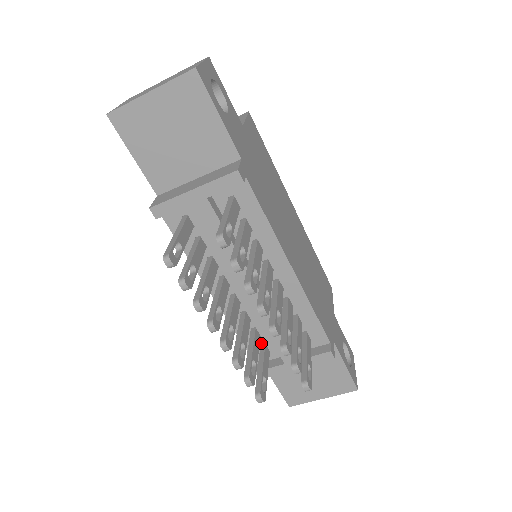
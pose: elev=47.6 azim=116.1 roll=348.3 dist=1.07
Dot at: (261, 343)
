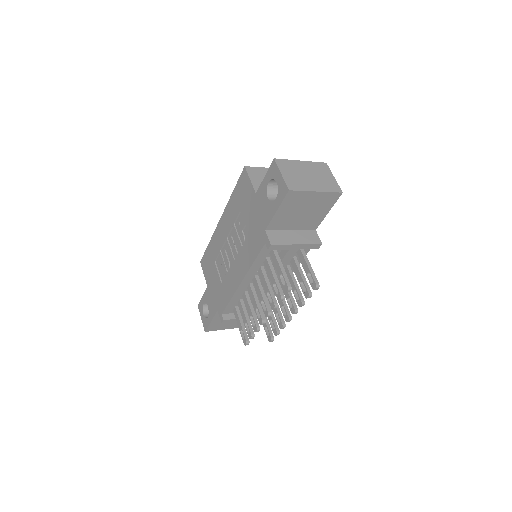
Dot at: (236, 306)
